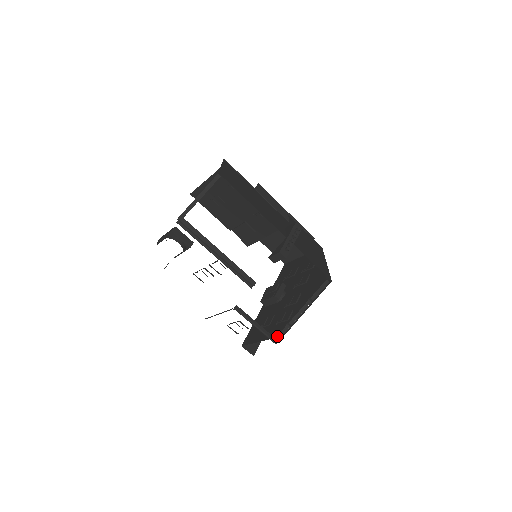
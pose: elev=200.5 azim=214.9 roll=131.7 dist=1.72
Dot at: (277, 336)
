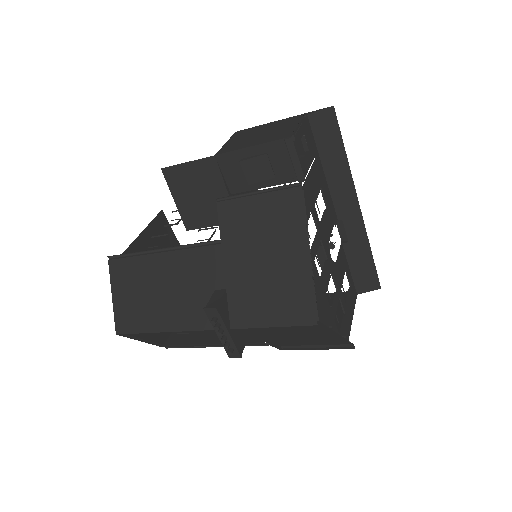
Dot at: (347, 343)
